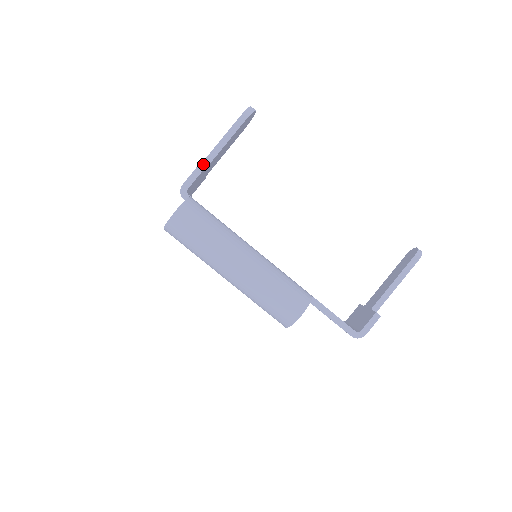
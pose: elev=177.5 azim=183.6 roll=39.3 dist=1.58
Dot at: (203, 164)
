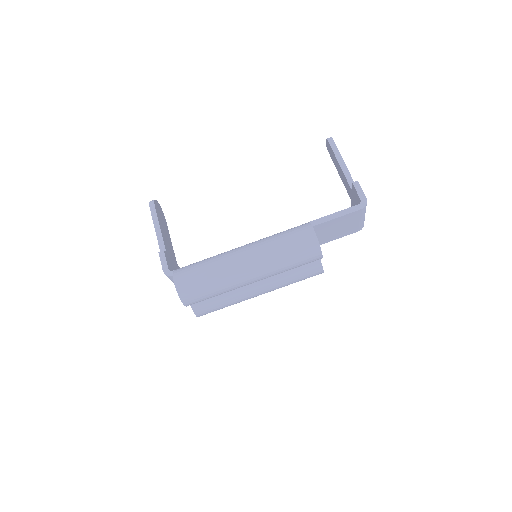
Dot at: occluded
